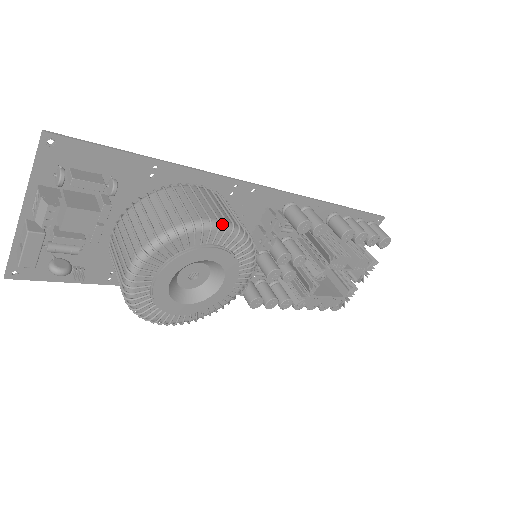
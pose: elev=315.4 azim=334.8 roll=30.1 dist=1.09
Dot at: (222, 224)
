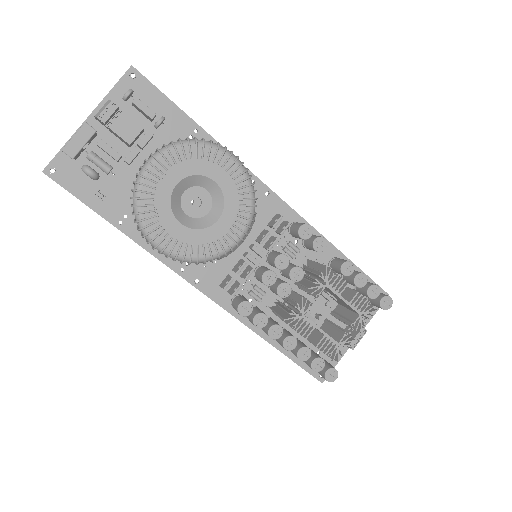
Dot at: (234, 156)
